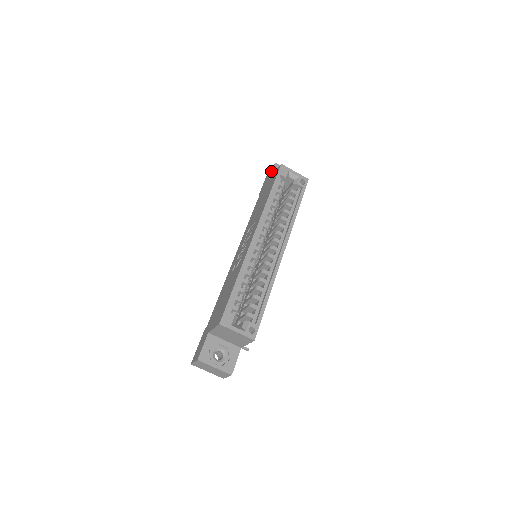
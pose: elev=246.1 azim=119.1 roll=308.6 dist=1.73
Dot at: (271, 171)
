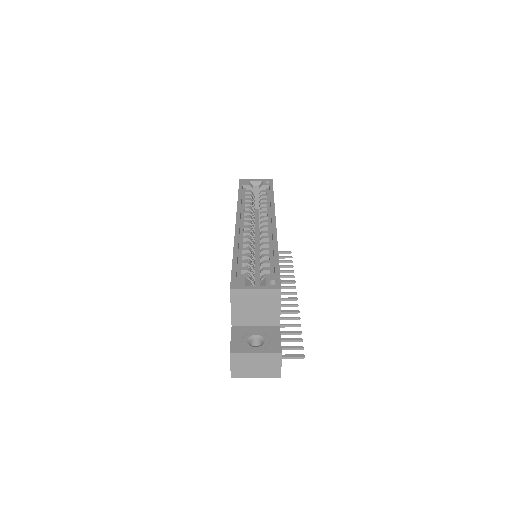
Dot at: occluded
